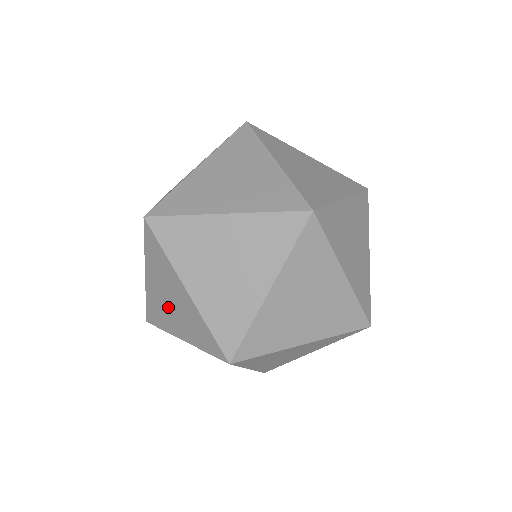
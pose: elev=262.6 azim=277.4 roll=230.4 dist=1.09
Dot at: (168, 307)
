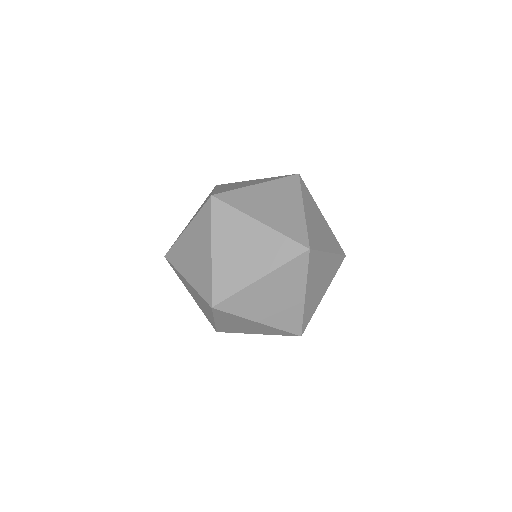
Dot at: occluded
